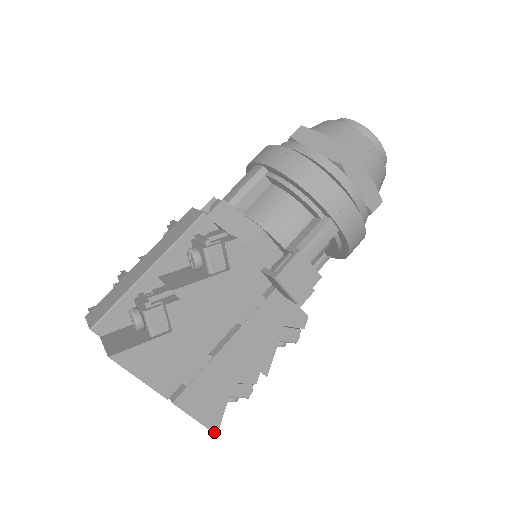
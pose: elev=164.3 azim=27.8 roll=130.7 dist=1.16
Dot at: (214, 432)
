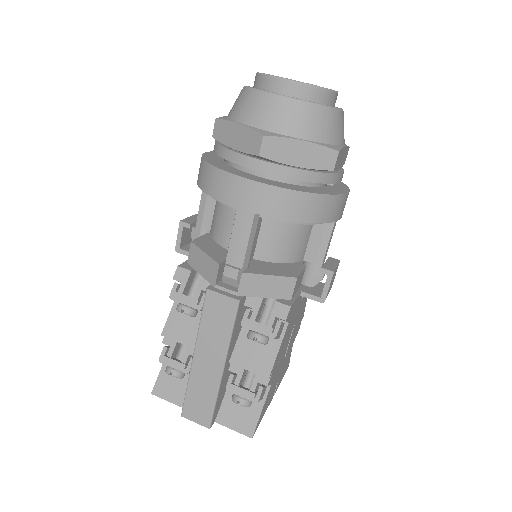
Dot at: occluded
